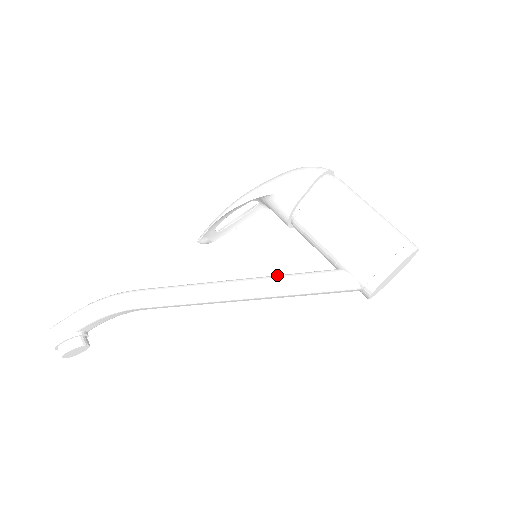
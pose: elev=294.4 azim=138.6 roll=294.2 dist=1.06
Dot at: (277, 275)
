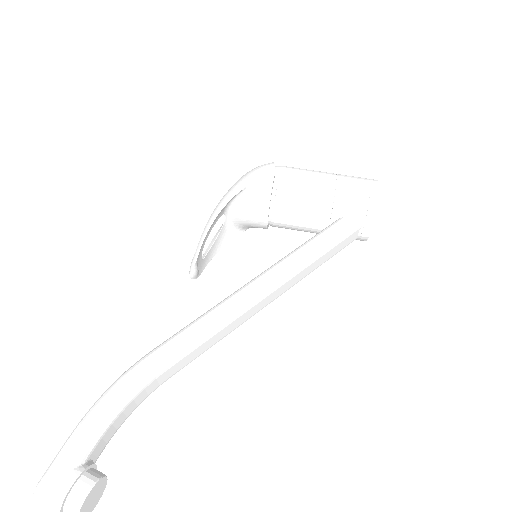
Dot at: (291, 252)
